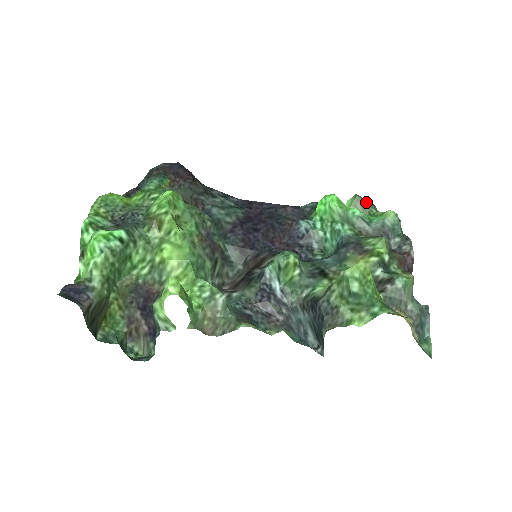
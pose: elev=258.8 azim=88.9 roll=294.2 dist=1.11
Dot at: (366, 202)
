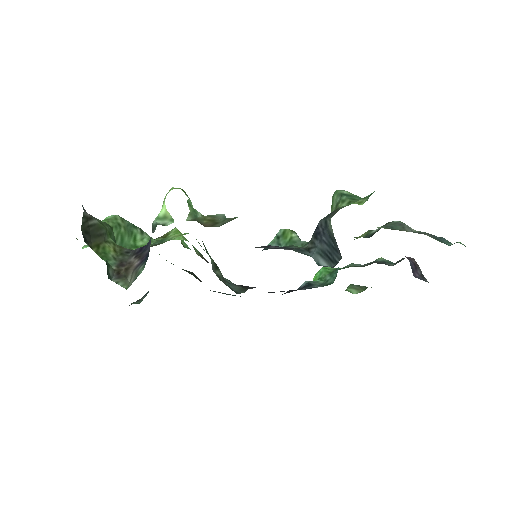
Dot at: (361, 286)
